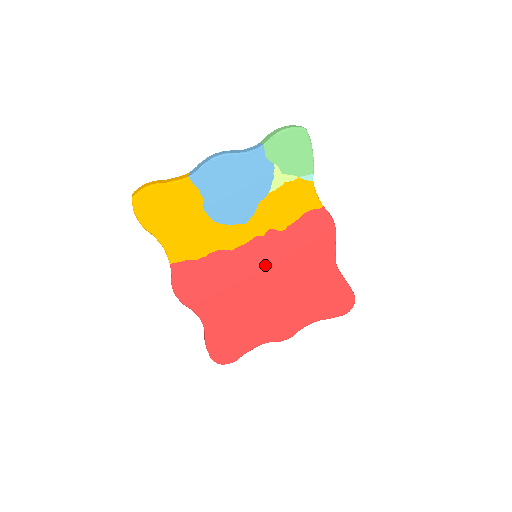
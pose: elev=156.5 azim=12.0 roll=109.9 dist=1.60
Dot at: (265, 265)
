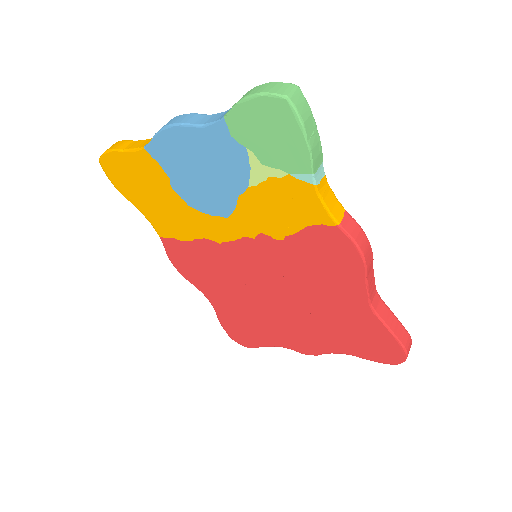
Dot at: (265, 272)
